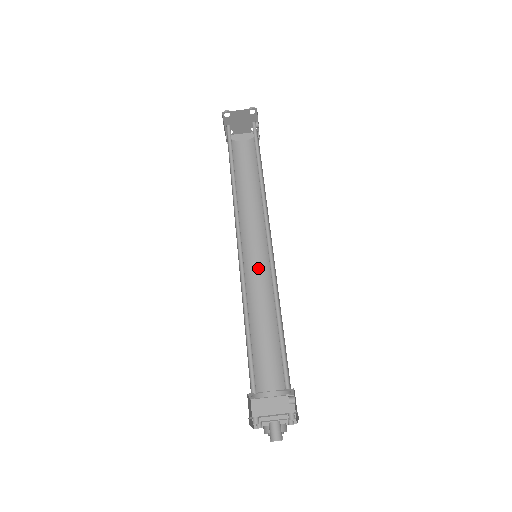
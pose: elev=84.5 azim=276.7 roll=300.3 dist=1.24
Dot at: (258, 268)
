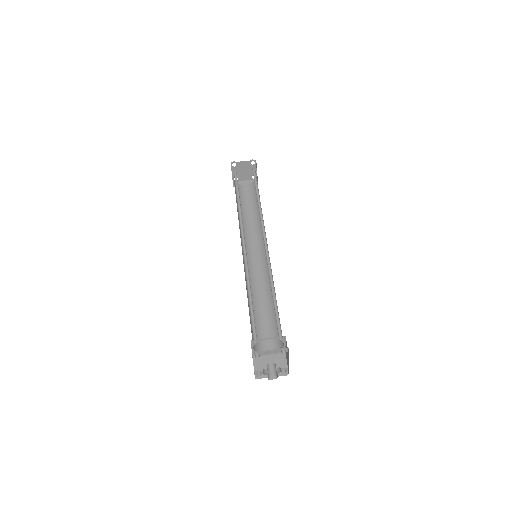
Dot at: (257, 267)
